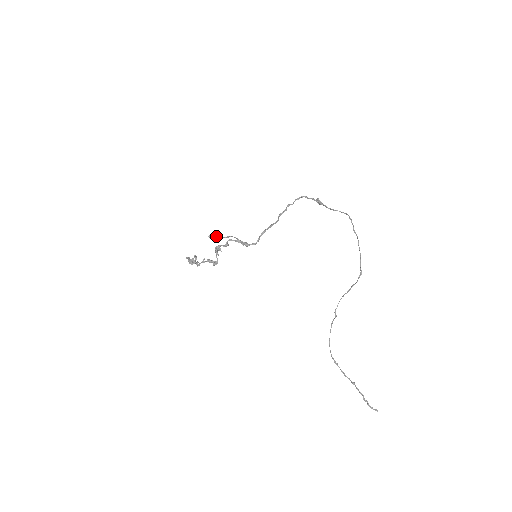
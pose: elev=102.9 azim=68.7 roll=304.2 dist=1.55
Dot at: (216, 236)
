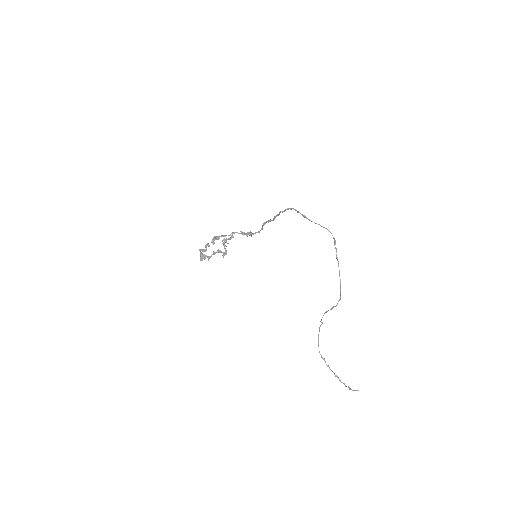
Dot at: (219, 238)
